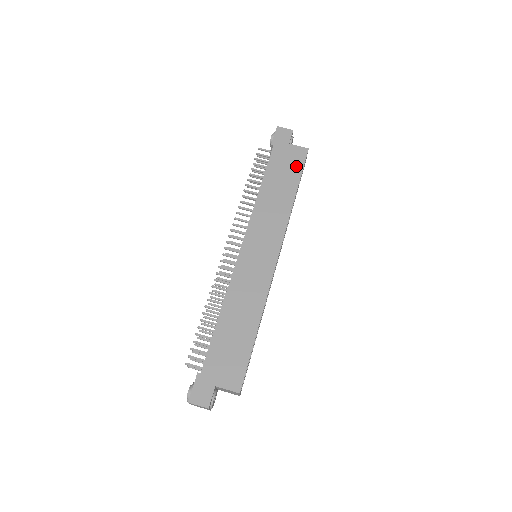
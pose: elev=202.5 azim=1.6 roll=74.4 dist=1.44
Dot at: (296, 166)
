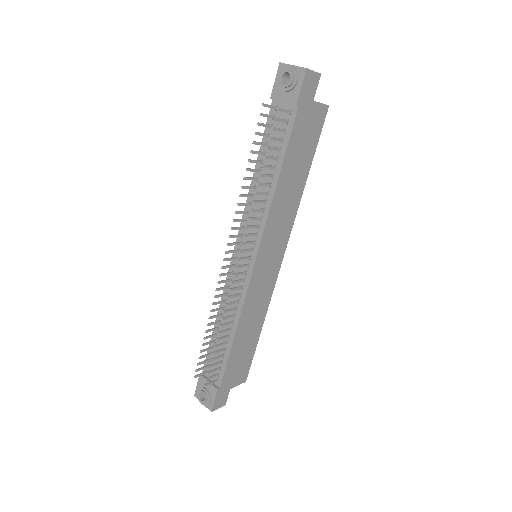
Dot at: (314, 138)
